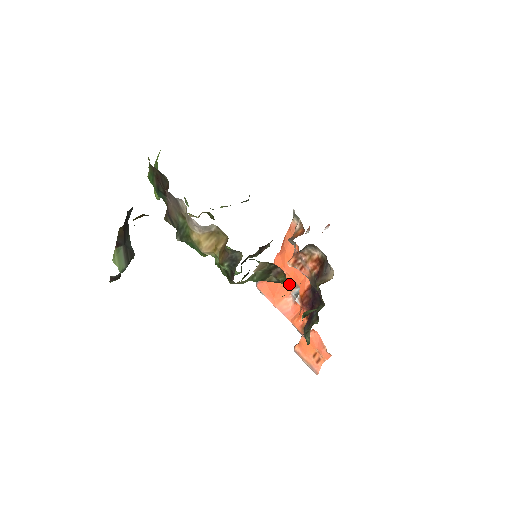
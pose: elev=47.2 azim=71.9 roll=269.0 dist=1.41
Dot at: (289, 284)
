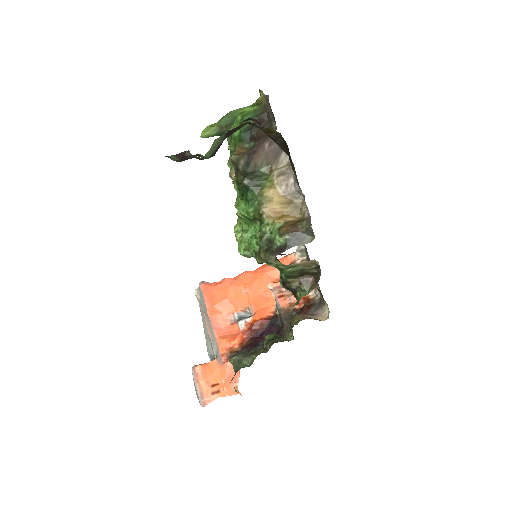
Dot at: (241, 304)
